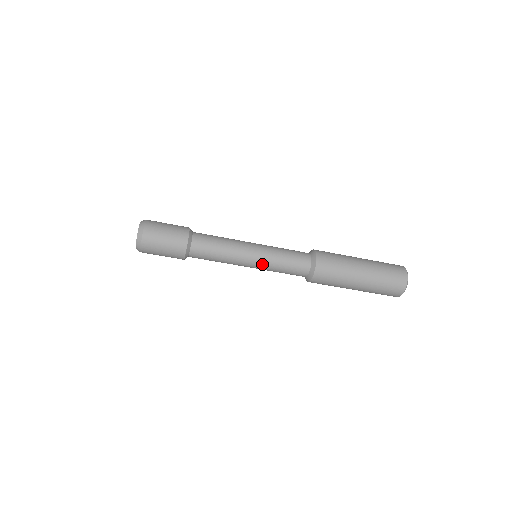
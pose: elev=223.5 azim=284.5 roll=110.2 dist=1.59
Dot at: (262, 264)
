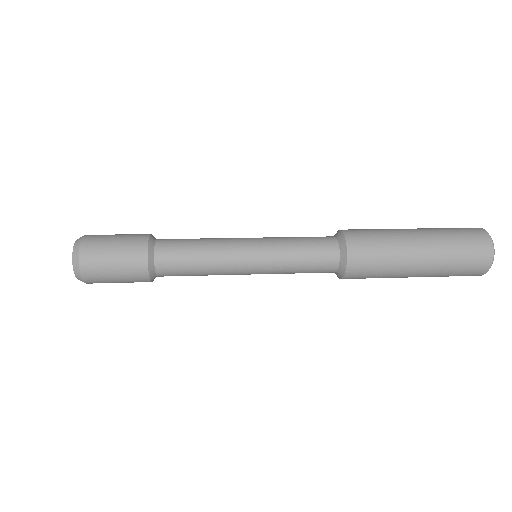
Dot at: occluded
